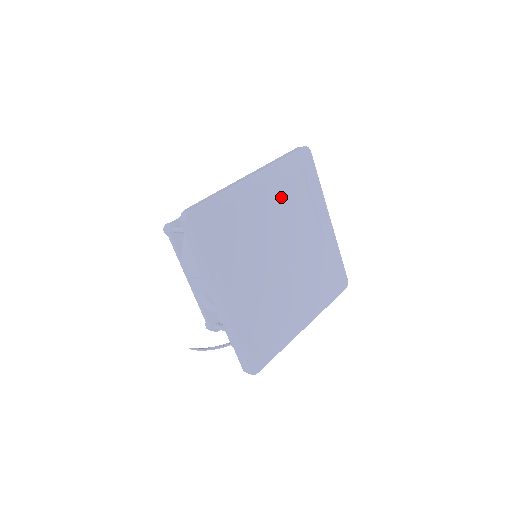
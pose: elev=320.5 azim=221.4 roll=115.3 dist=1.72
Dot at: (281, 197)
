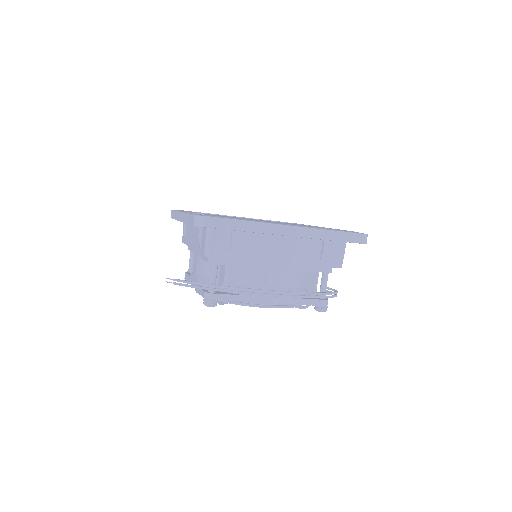
Dot at: occluded
